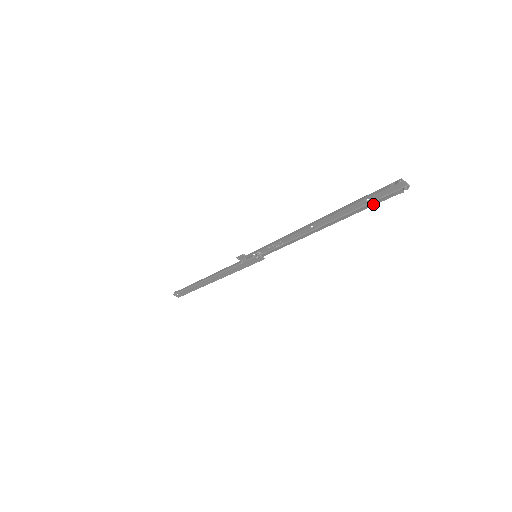
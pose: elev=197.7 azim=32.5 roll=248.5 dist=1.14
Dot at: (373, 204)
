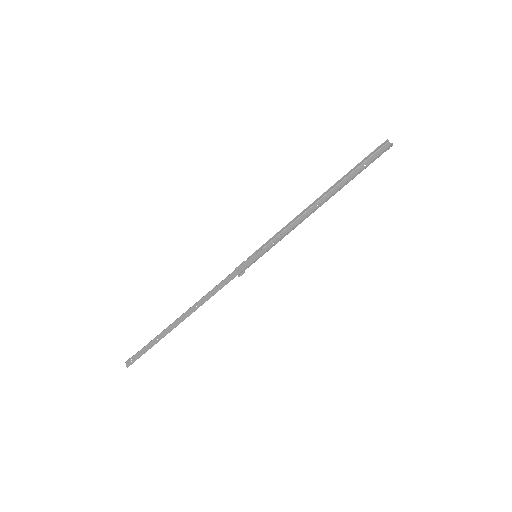
Dot at: (368, 163)
